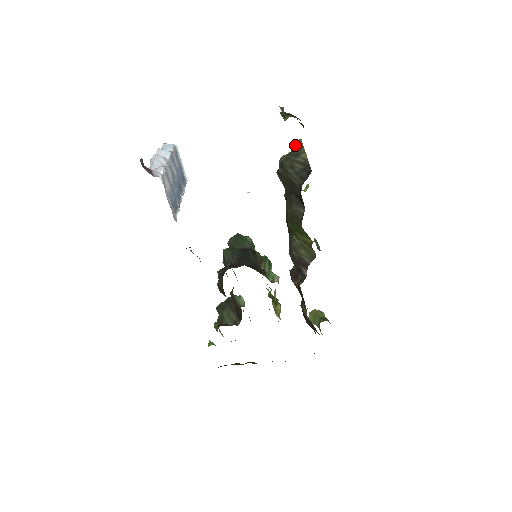
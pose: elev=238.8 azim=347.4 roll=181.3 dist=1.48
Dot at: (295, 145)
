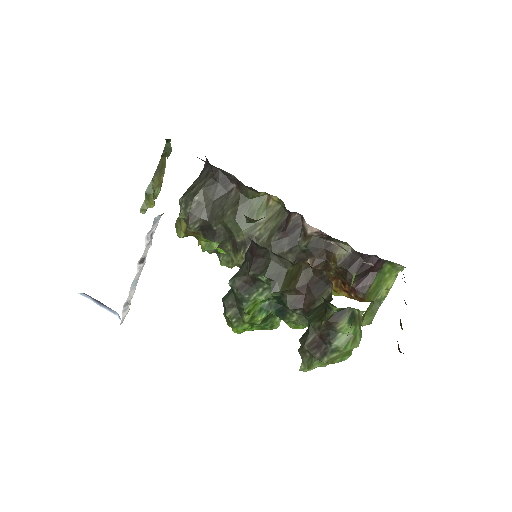
Dot at: (178, 220)
